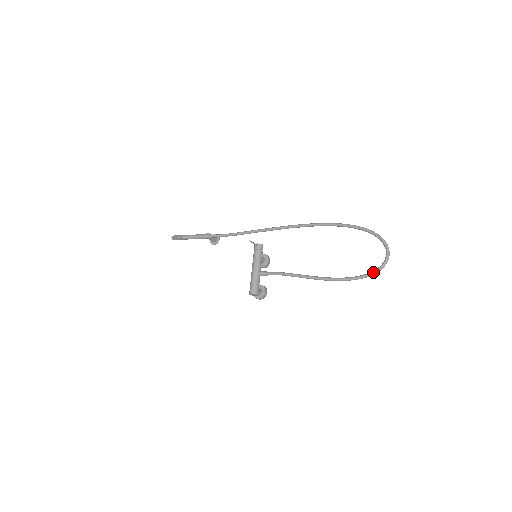
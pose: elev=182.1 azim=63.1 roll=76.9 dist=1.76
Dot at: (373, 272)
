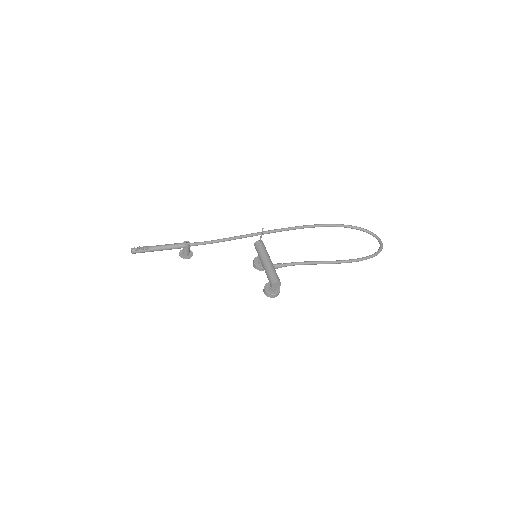
Dot at: (378, 251)
